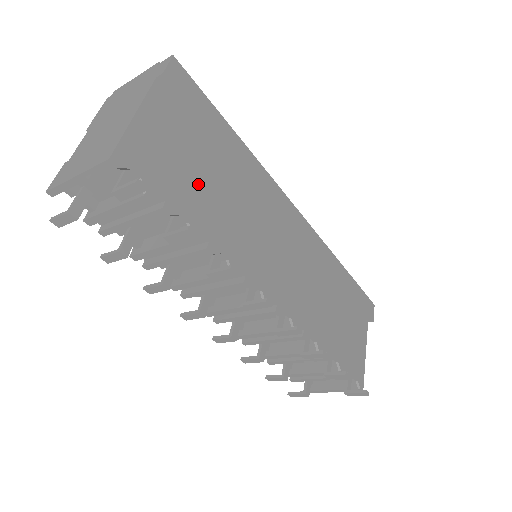
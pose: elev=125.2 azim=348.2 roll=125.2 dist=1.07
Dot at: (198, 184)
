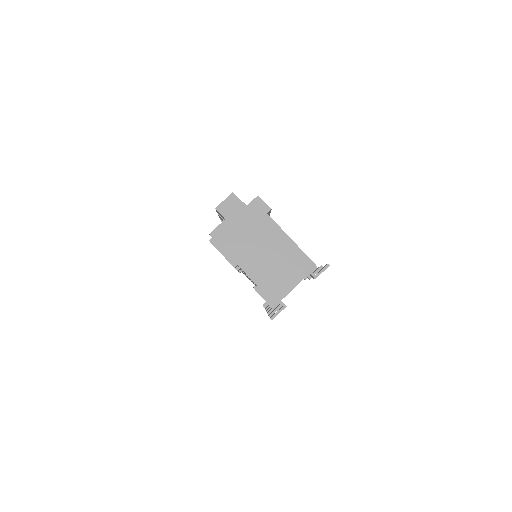
Dot at: occluded
